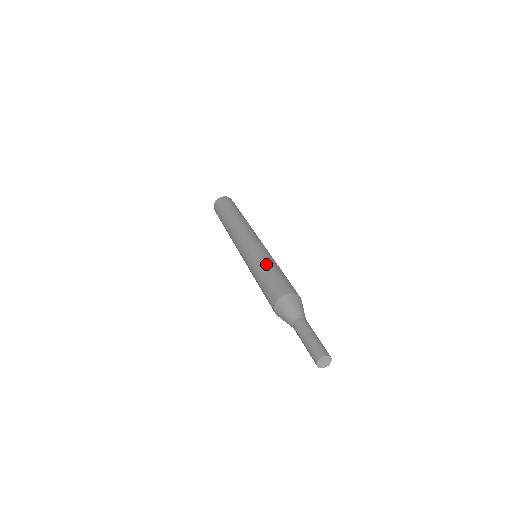
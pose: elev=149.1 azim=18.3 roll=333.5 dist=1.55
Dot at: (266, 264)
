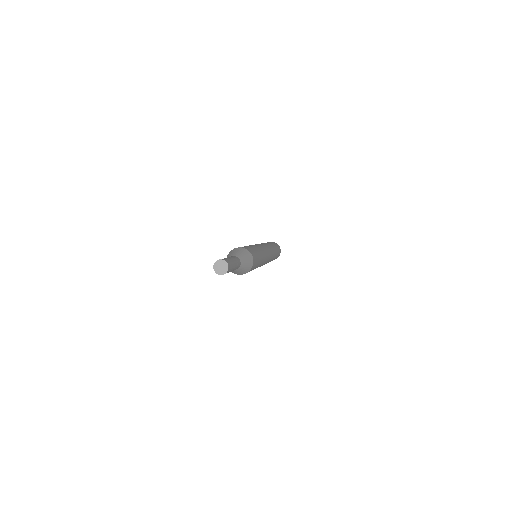
Dot at: occluded
